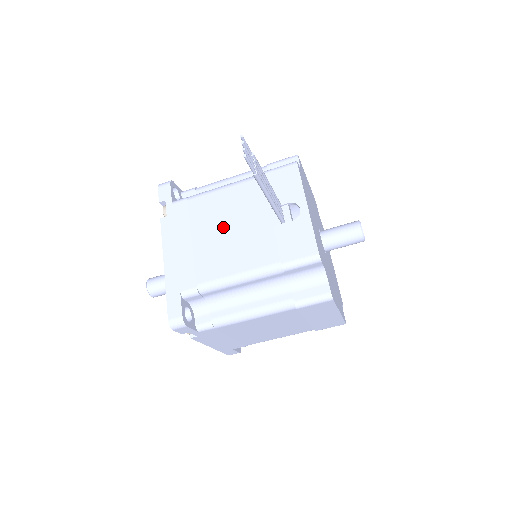
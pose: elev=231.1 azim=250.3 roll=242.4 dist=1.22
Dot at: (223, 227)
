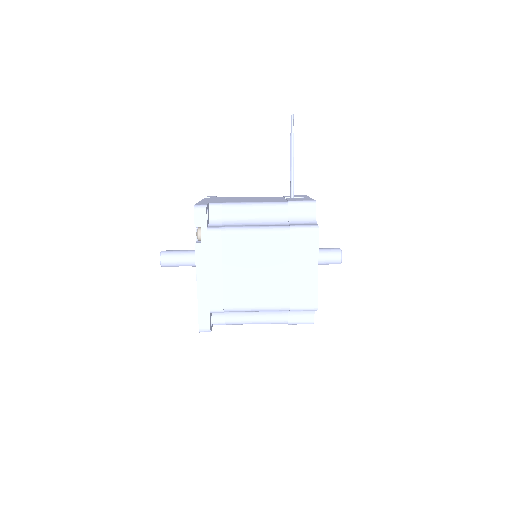
Dot at: (249, 199)
